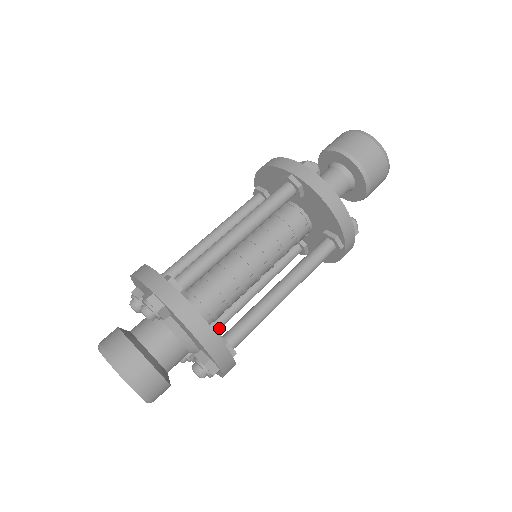
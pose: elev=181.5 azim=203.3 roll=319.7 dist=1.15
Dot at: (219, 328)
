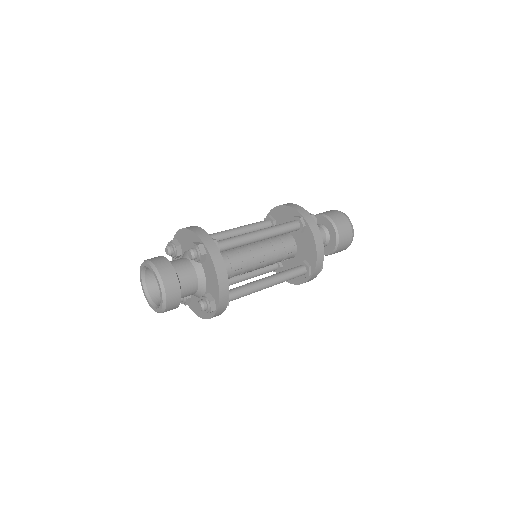
Dot at: occluded
